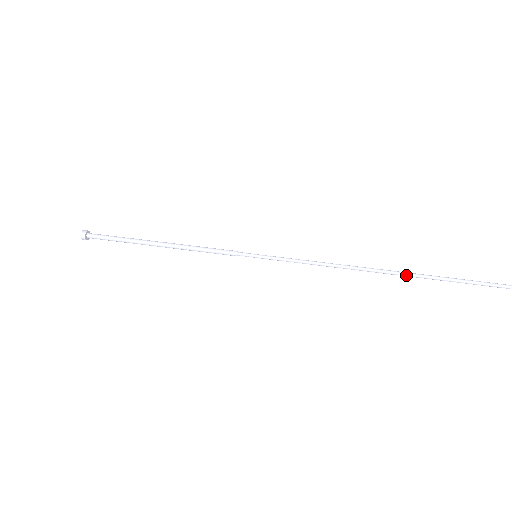
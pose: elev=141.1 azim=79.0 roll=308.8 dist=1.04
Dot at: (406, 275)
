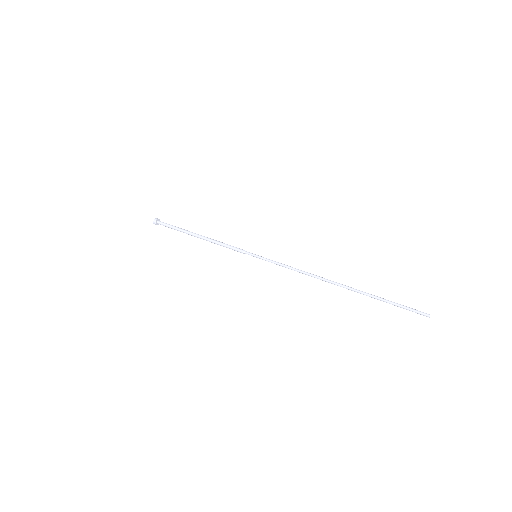
Dot at: occluded
